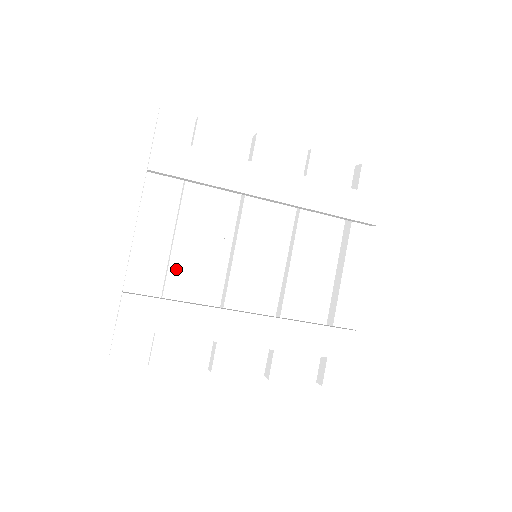
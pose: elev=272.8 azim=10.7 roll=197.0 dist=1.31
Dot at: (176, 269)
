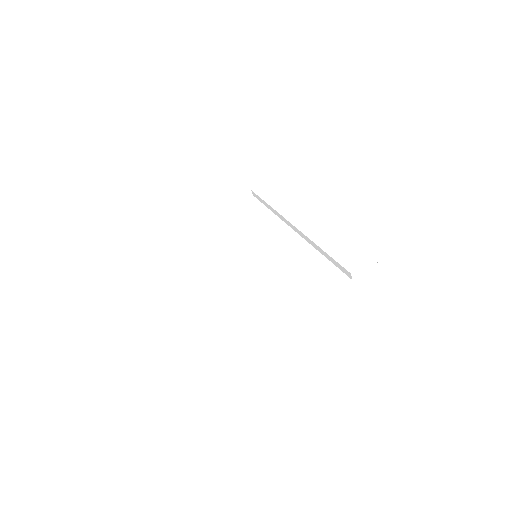
Dot at: (213, 238)
